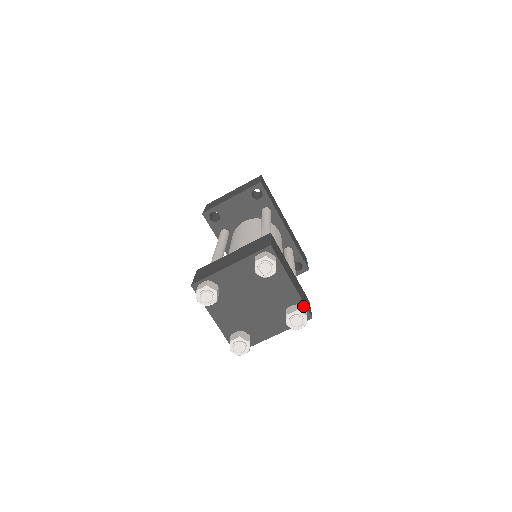
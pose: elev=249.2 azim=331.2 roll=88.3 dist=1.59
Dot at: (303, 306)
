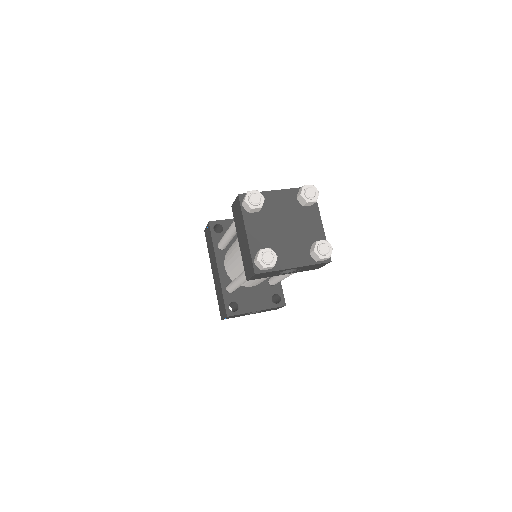
Dot at: occluded
